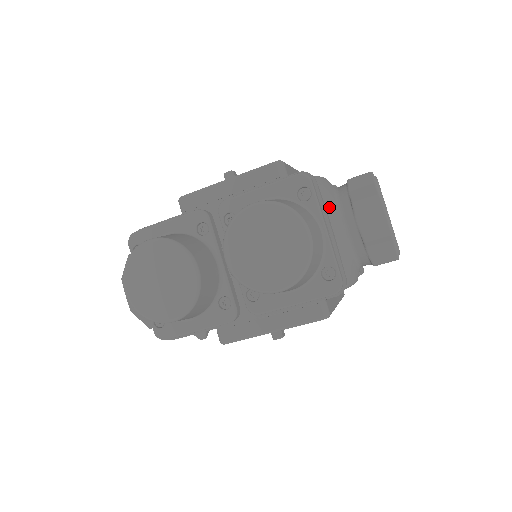
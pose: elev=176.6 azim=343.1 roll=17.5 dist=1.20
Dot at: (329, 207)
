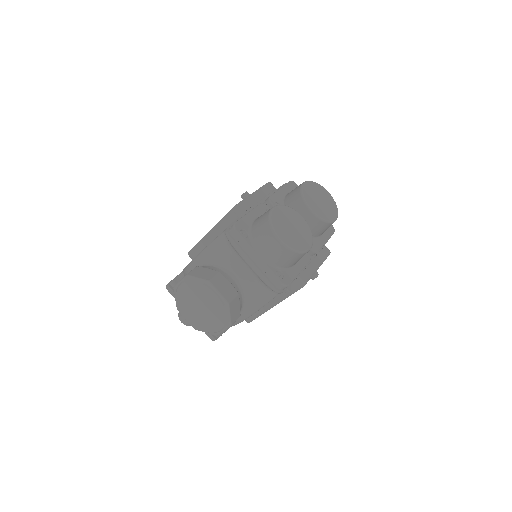
Dot at: occluded
